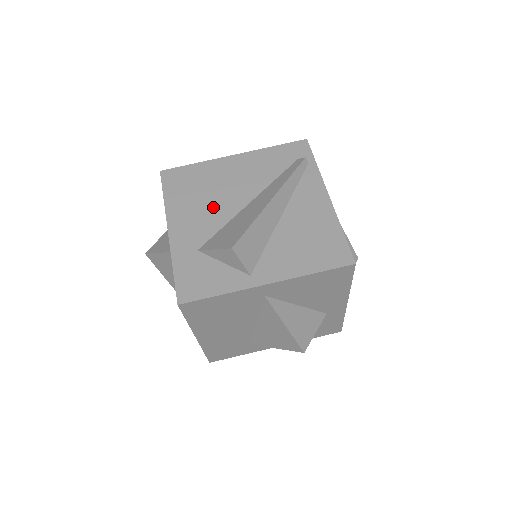
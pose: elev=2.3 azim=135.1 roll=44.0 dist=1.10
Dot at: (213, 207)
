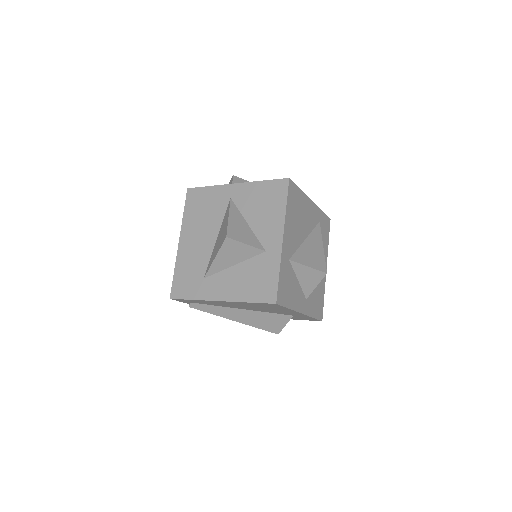
Dot at: occluded
